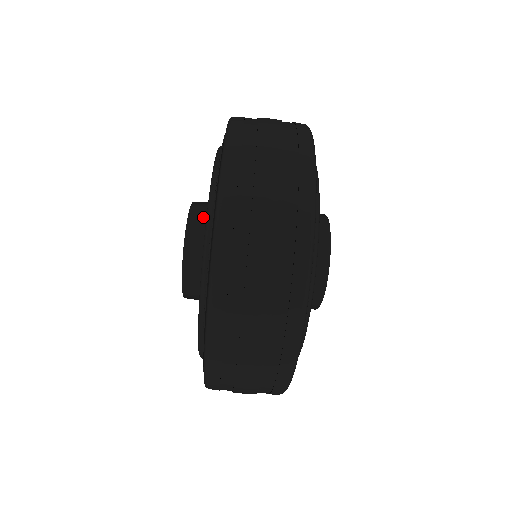
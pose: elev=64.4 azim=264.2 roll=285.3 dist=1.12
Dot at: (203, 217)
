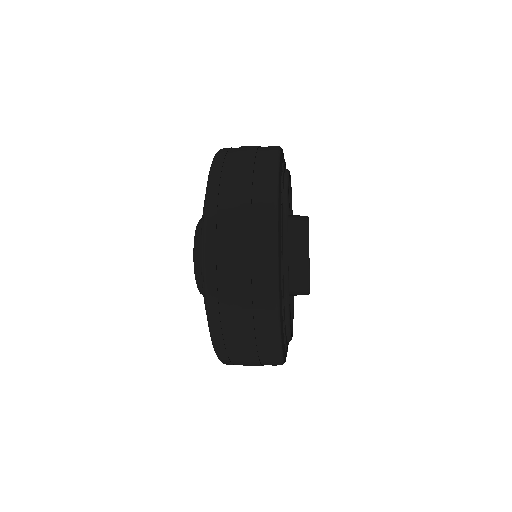
Dot at: occluded
